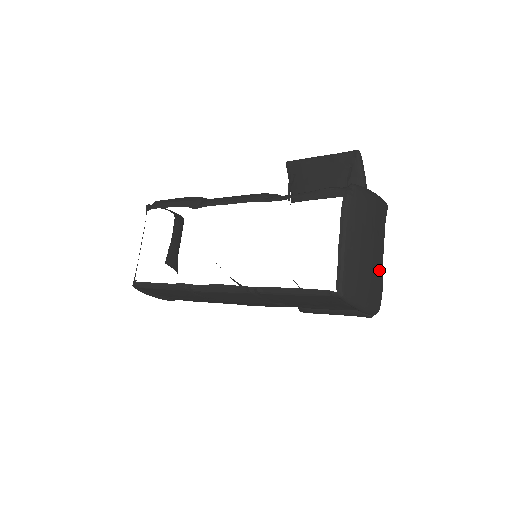
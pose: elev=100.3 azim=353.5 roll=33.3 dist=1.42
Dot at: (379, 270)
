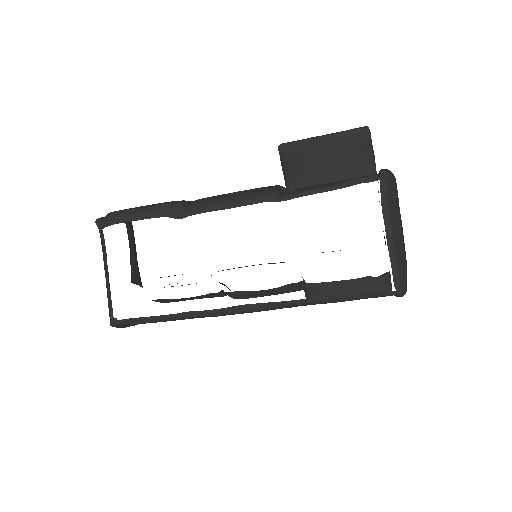
Dot at: occluded
